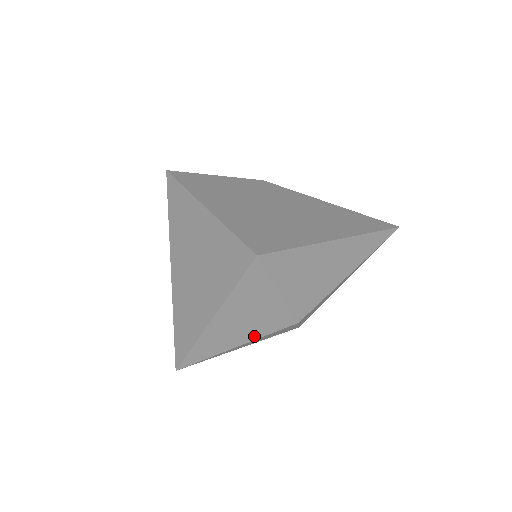
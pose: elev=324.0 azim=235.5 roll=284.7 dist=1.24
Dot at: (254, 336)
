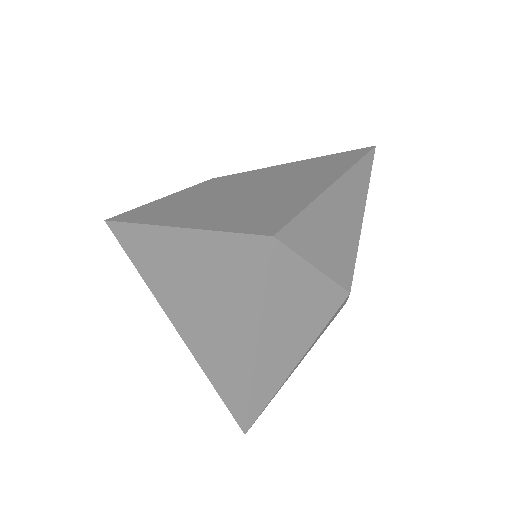
Dot at: (311, 339)
